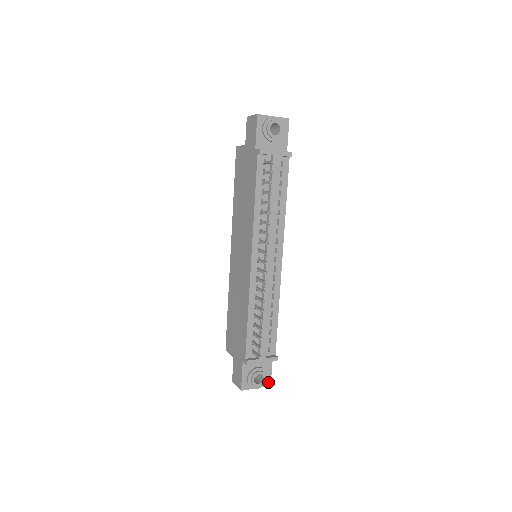
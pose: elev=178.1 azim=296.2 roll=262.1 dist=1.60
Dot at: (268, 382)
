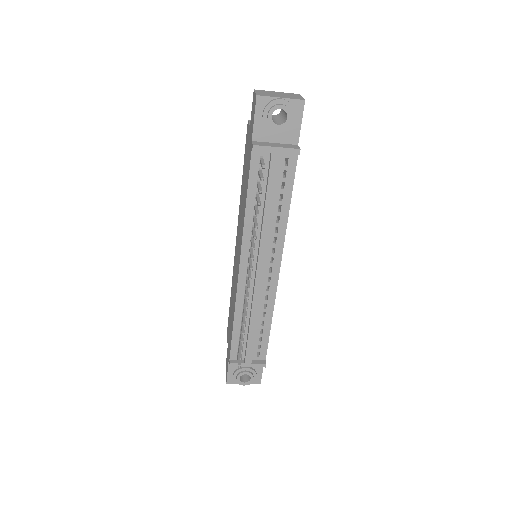
Dot at: (258, 380)
